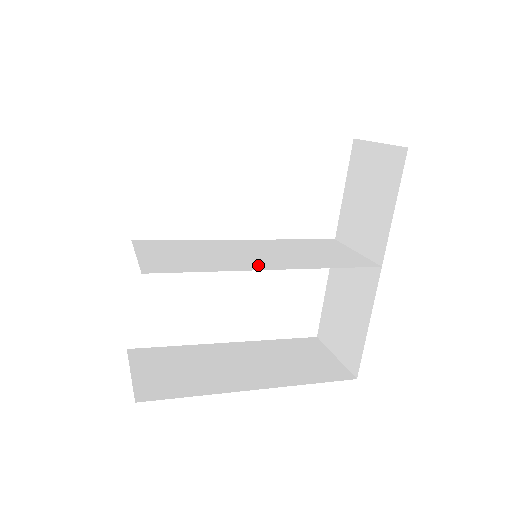
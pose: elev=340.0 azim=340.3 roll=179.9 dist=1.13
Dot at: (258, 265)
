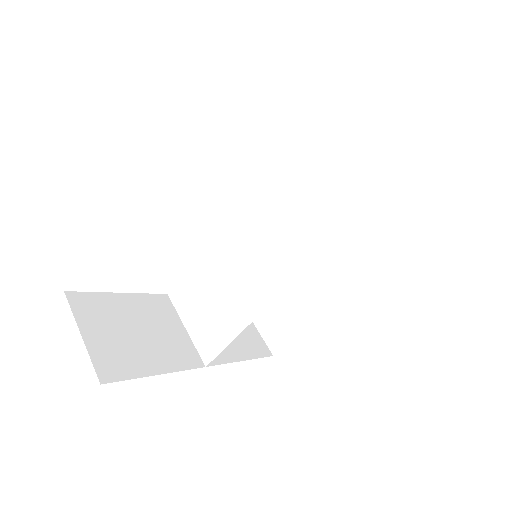
Dot at: (265, 291)
